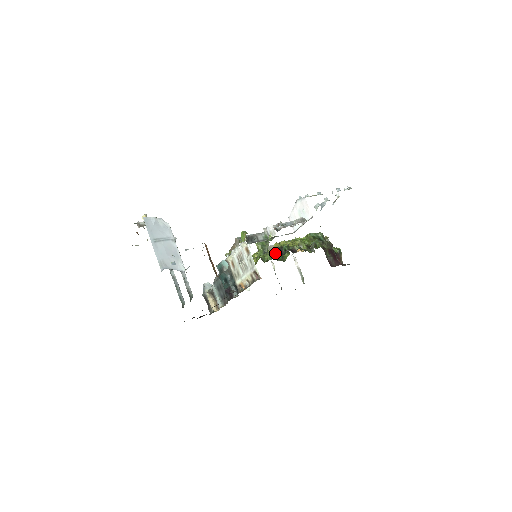
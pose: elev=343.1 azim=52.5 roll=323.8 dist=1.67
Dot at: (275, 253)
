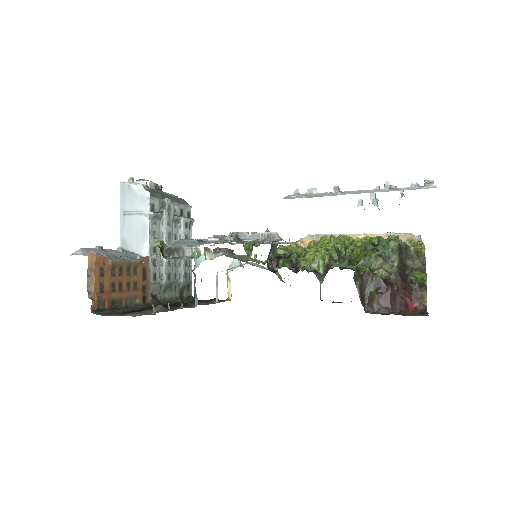
Dot at: occluded
